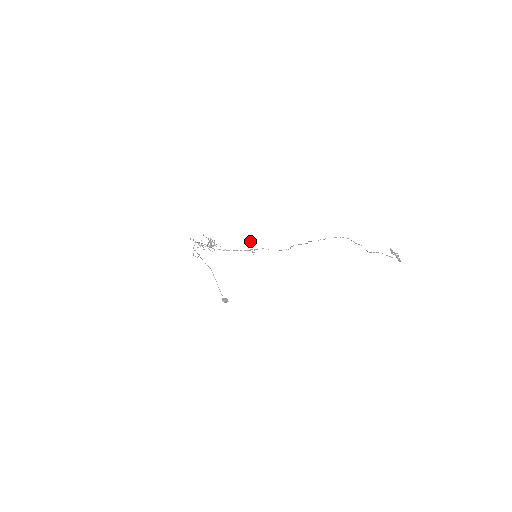
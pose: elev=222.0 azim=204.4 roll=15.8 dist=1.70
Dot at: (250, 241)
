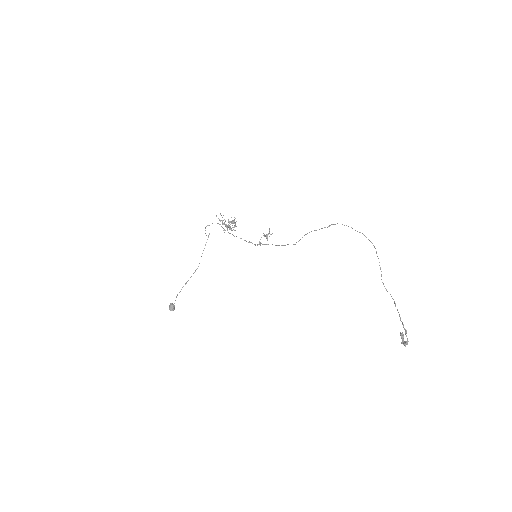
Dot at: occluded
